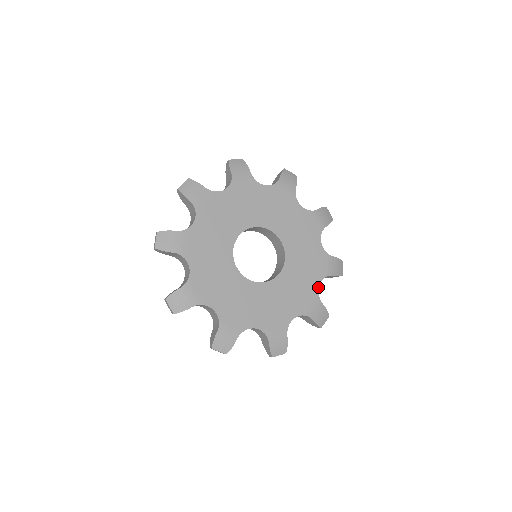
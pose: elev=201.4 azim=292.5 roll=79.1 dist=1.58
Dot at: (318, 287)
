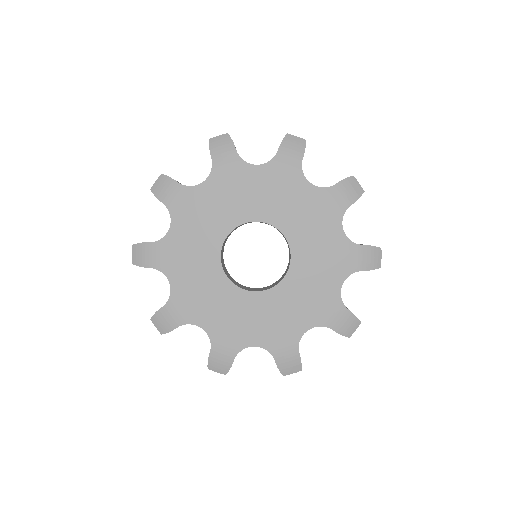
Dot at: (340, 289)
